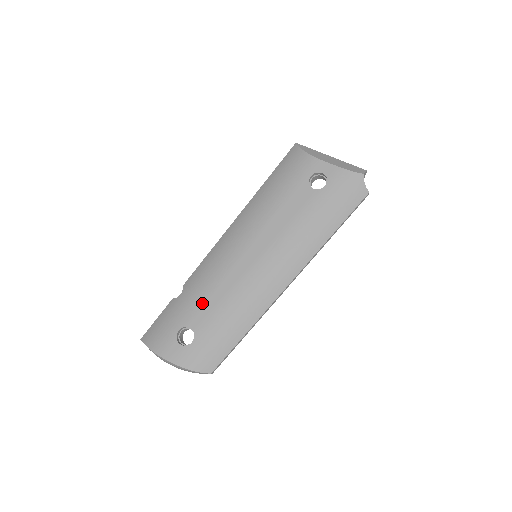
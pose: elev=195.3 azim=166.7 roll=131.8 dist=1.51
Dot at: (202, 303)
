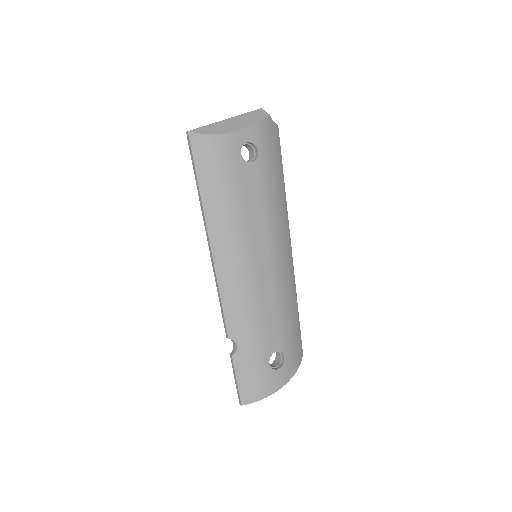
Dot at: (265, 330)
